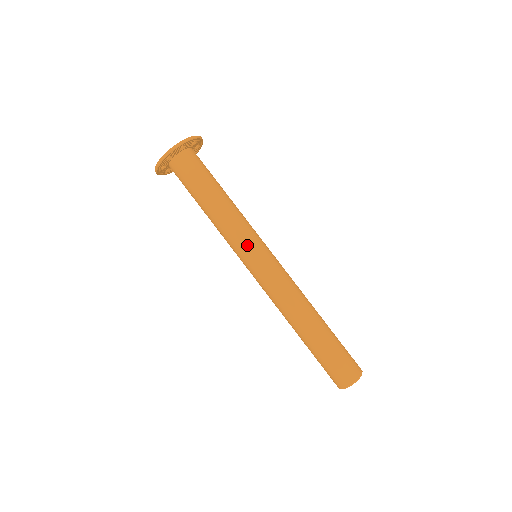
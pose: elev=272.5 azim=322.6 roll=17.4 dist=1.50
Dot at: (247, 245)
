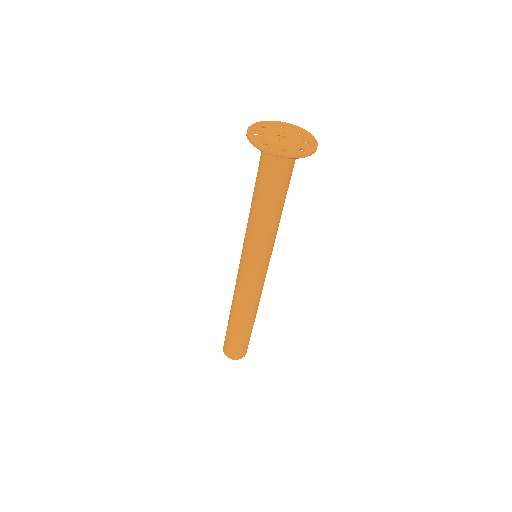
Dot at: (265, 256)
